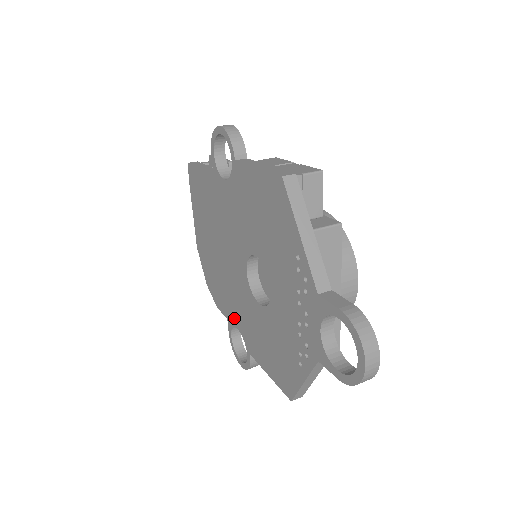
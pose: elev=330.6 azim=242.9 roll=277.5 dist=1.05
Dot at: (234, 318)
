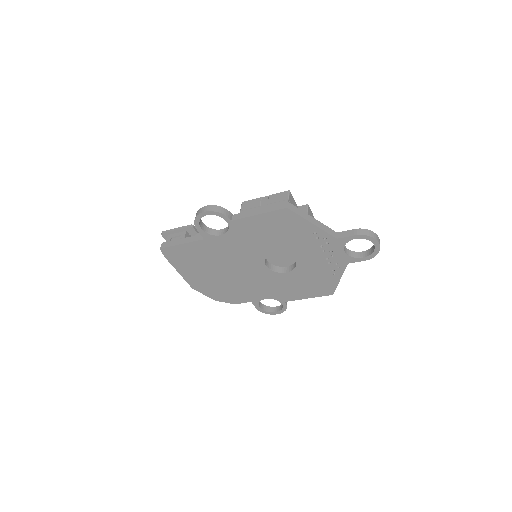
Dot at: (260, 296)
